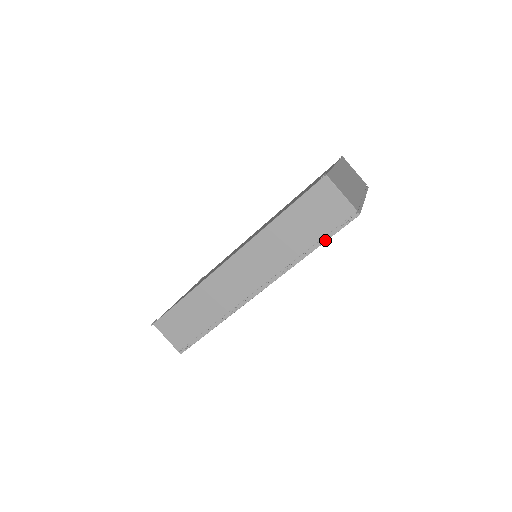
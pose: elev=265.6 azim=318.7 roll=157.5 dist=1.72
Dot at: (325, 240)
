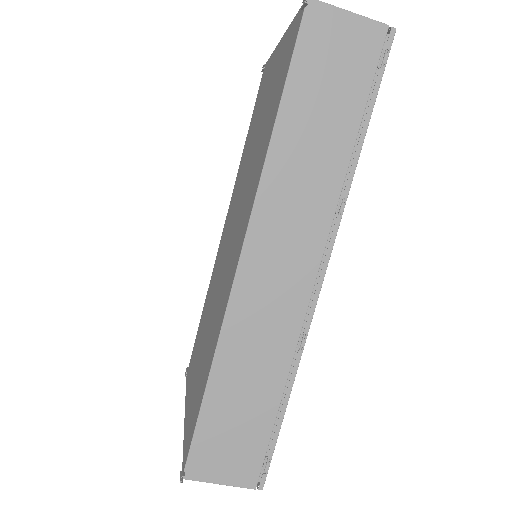
Dot at: (370, 109)
